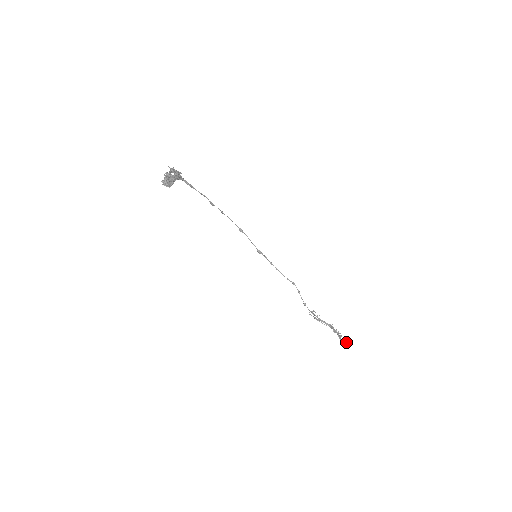
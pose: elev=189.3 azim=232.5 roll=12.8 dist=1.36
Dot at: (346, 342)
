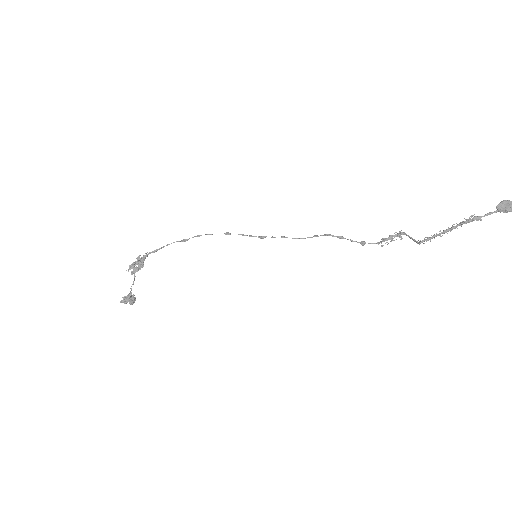
Dot at: (497, 211)
